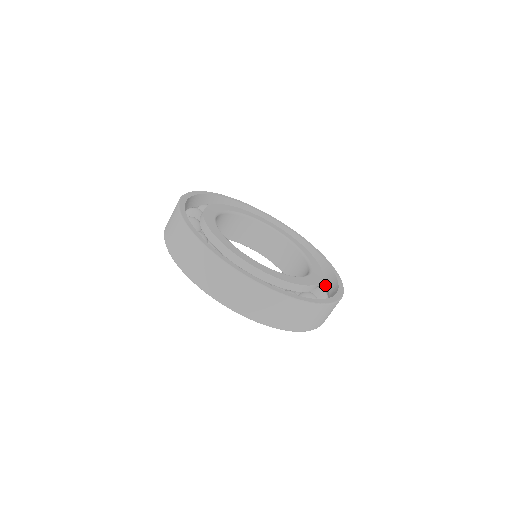
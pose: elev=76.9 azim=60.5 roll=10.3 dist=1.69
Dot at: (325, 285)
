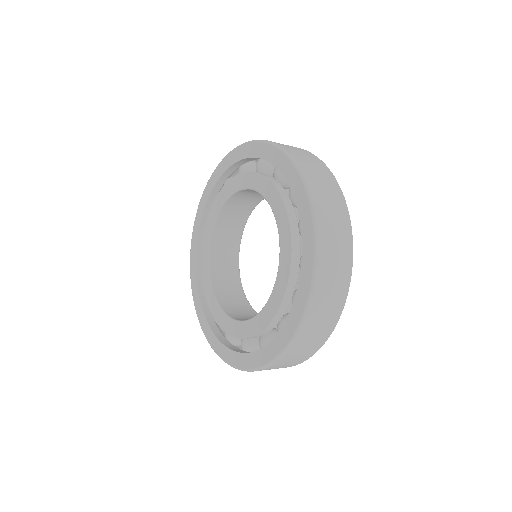
Dot at: occluded
